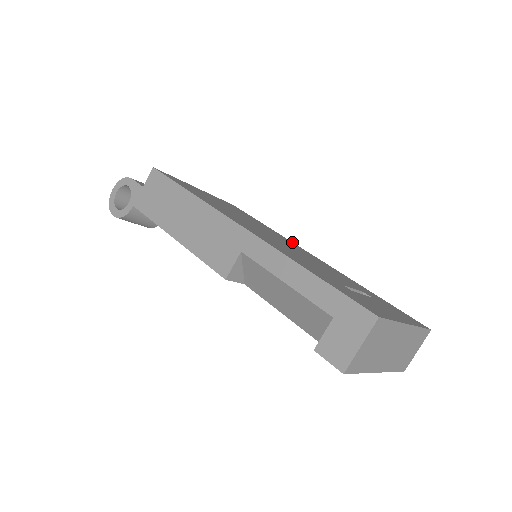
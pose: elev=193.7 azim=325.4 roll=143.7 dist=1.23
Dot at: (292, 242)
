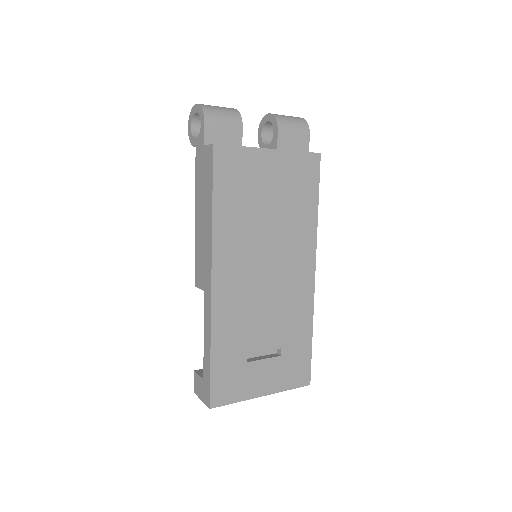
Dot at: (315, 245)
